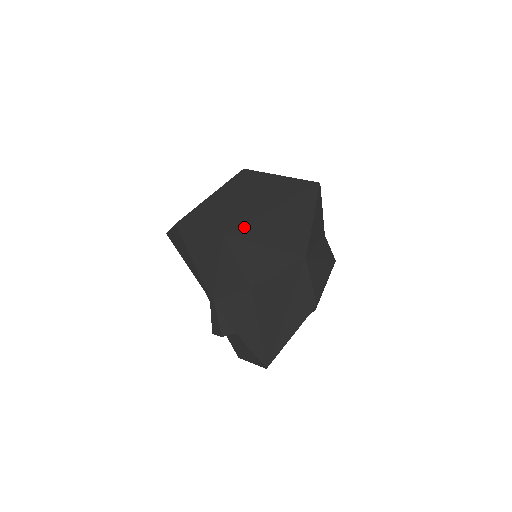
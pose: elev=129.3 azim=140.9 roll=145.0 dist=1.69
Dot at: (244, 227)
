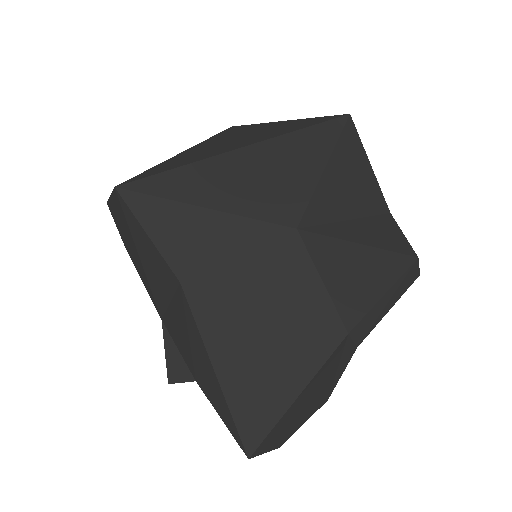
Dot at: (160, 177)
